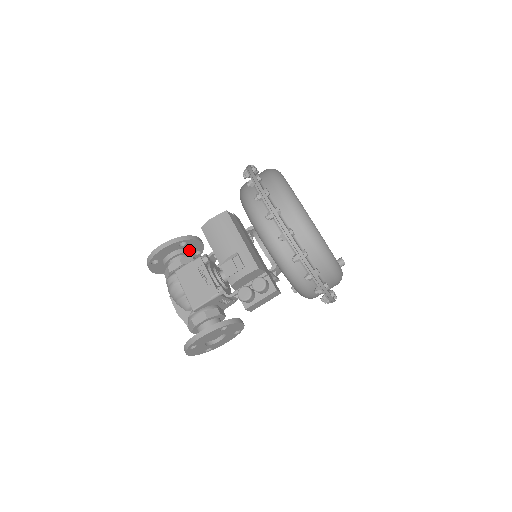
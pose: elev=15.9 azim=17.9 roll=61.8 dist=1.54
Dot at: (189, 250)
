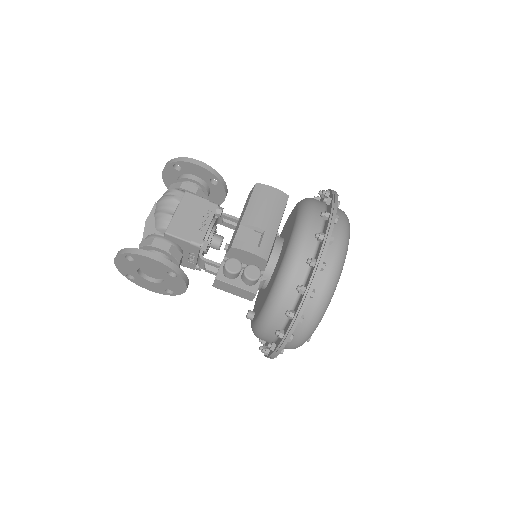
Dot at: (210, 193)
